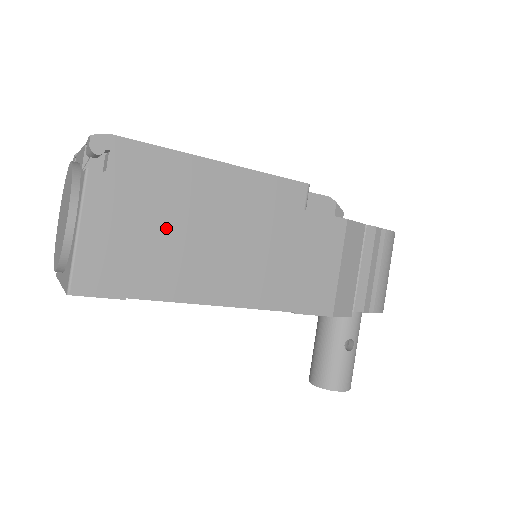
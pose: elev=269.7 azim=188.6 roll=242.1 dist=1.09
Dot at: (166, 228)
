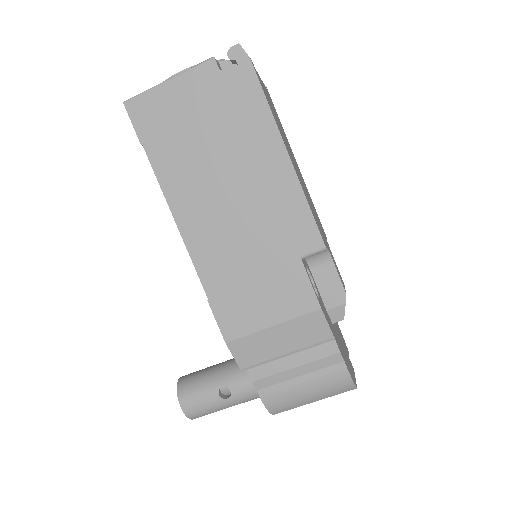
Dot at: (209, 142)
